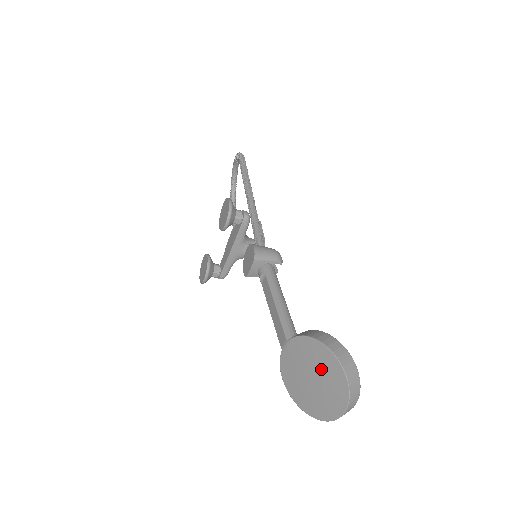
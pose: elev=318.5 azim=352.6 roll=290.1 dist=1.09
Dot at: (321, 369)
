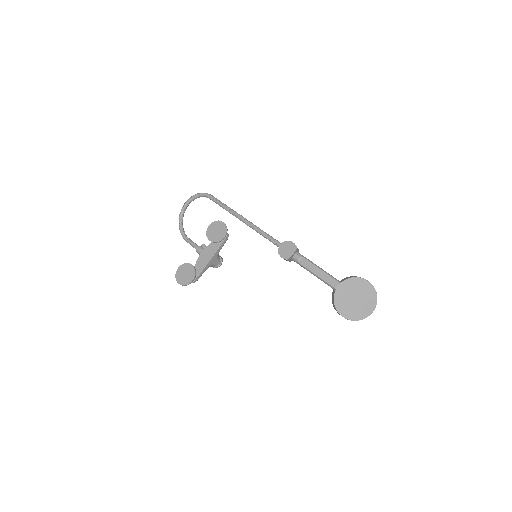
Dot at: (362, 292)
